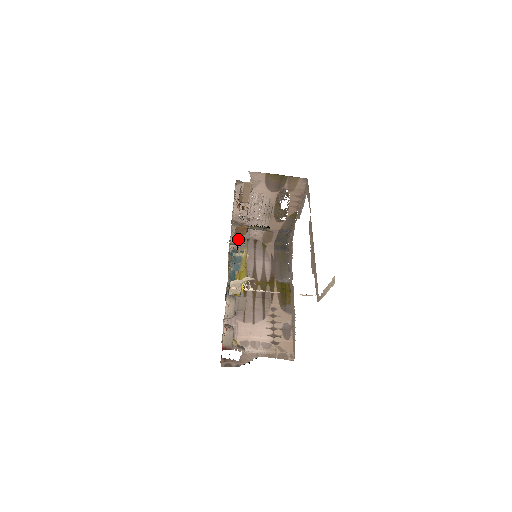
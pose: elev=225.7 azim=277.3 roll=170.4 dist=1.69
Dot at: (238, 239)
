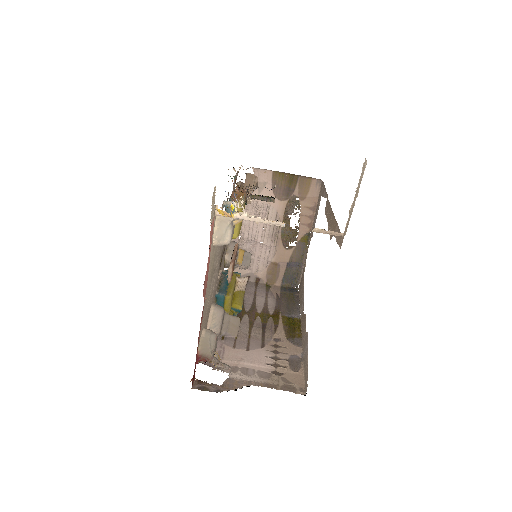
Dot at: (235, 245)
